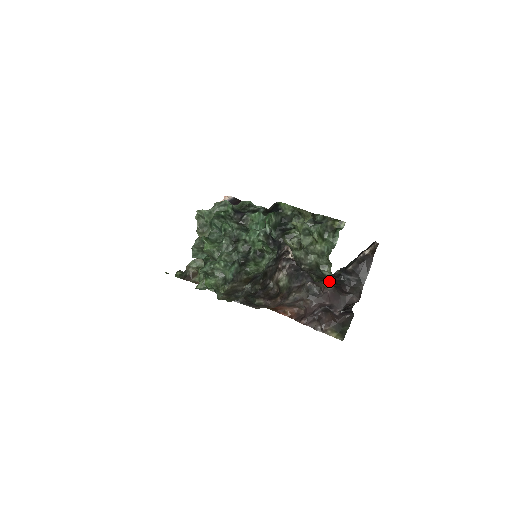
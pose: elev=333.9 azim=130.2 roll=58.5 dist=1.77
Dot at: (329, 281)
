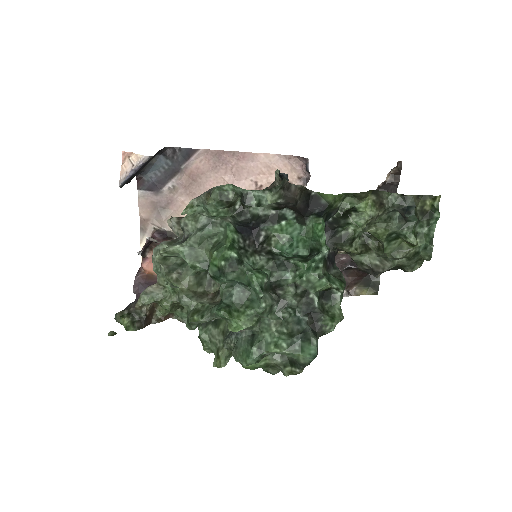
Dot at: occluded
